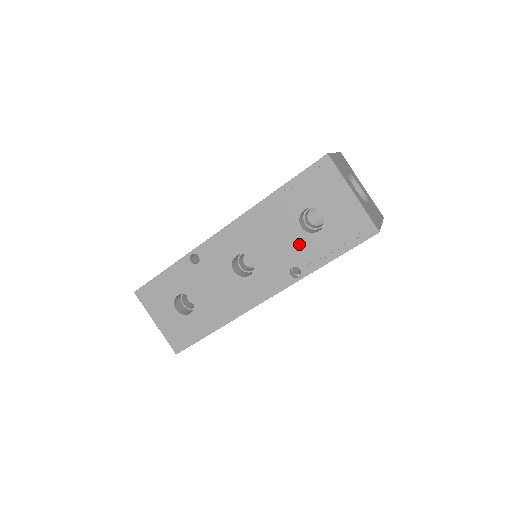
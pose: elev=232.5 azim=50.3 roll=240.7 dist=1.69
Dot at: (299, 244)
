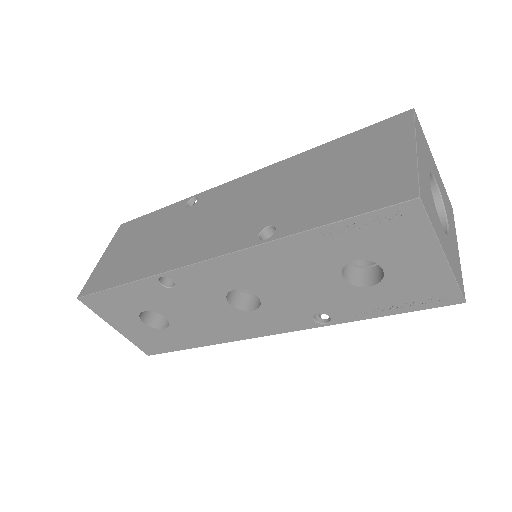
Dot at: (335, 294)
